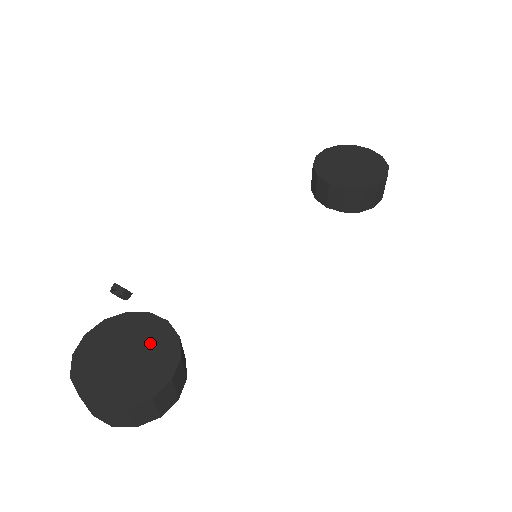
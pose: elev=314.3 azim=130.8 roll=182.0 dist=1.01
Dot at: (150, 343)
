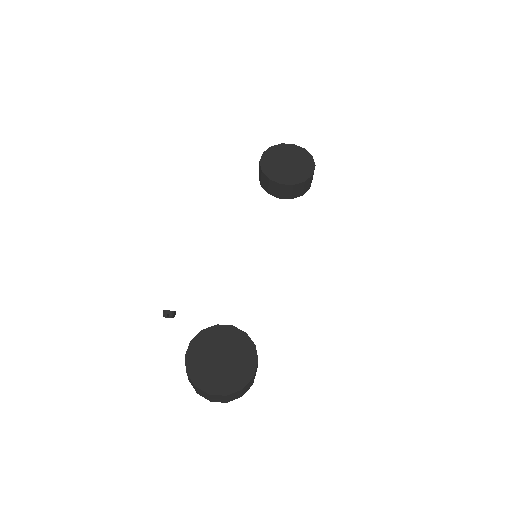
Dot at: (231, 344)
